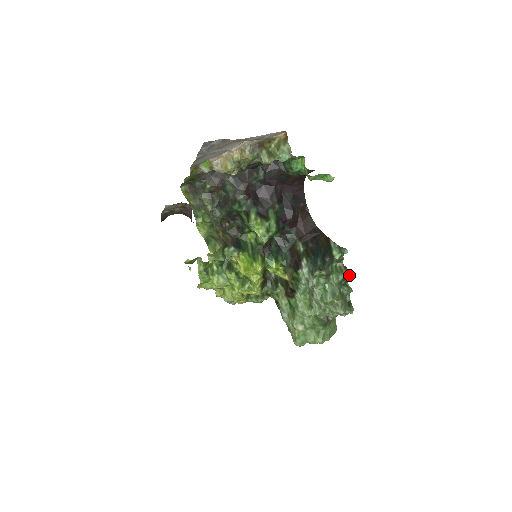
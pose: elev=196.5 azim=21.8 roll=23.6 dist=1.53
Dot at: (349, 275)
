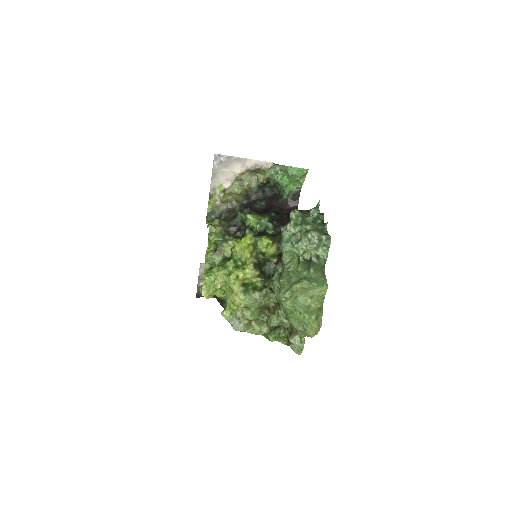
Dot at: (323, 215)
